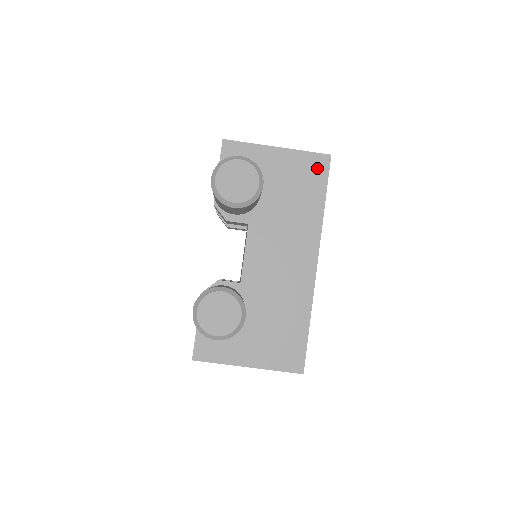
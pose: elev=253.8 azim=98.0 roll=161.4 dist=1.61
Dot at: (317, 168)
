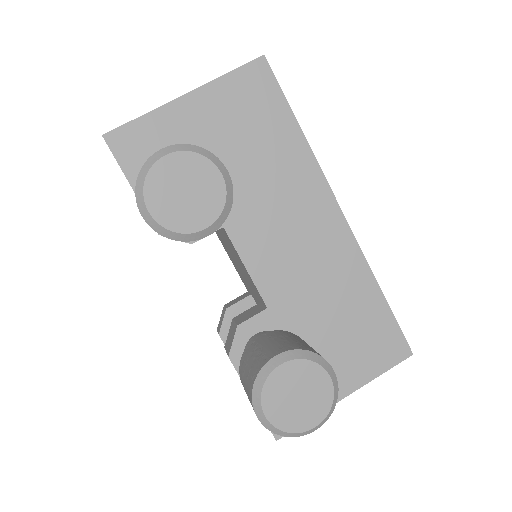
Dot at: (258, 87)
